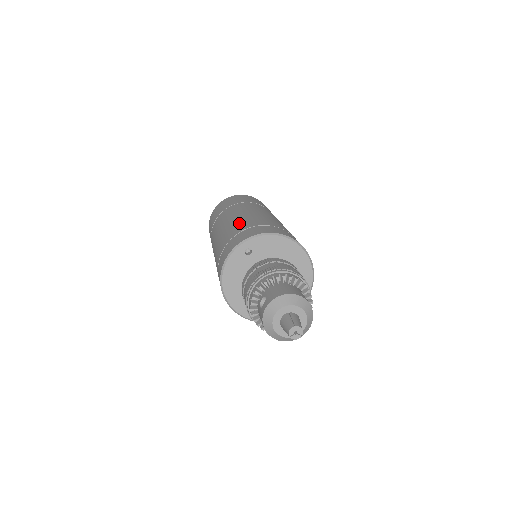
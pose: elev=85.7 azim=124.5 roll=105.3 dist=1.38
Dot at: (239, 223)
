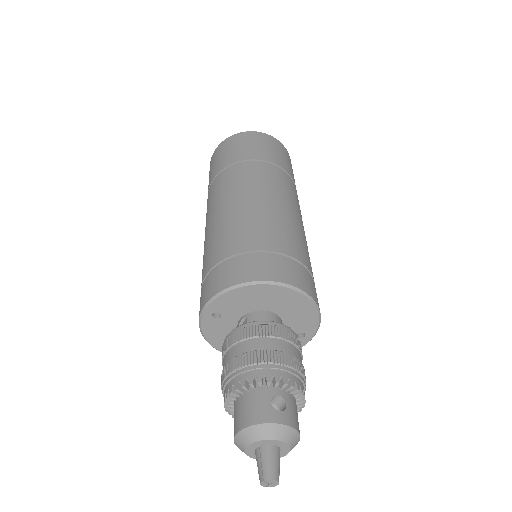
Dot at: (208, 248)
